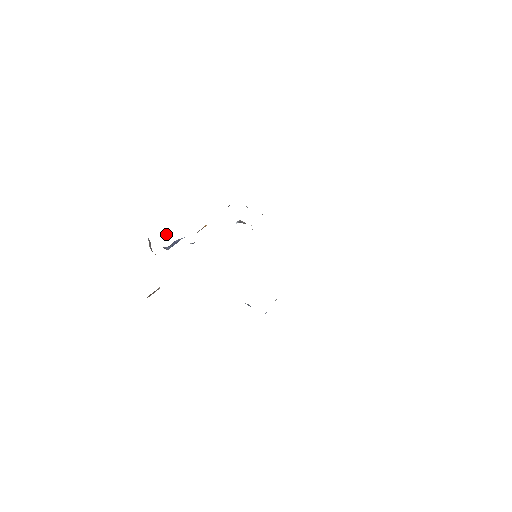
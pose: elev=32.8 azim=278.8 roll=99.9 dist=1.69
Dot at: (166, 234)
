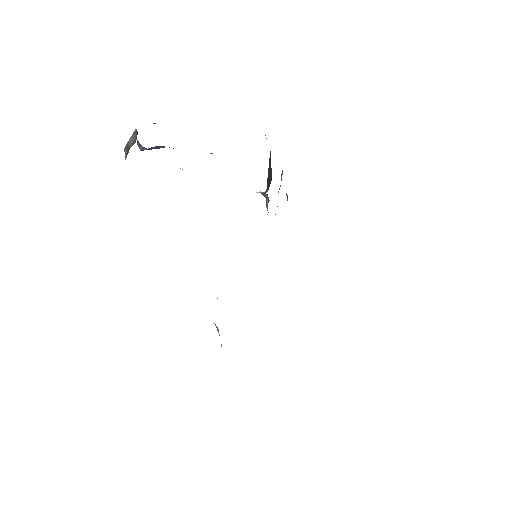
Dot at: occluded
